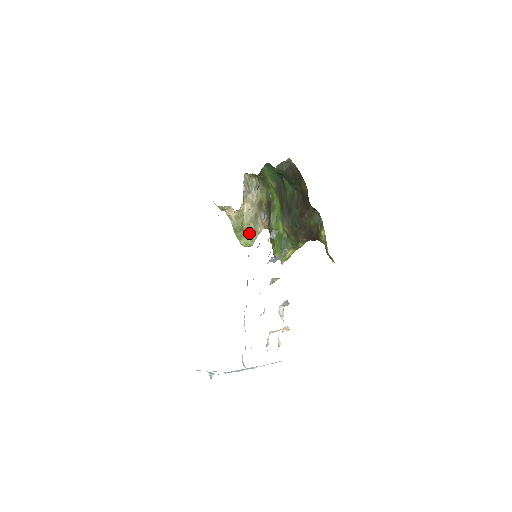
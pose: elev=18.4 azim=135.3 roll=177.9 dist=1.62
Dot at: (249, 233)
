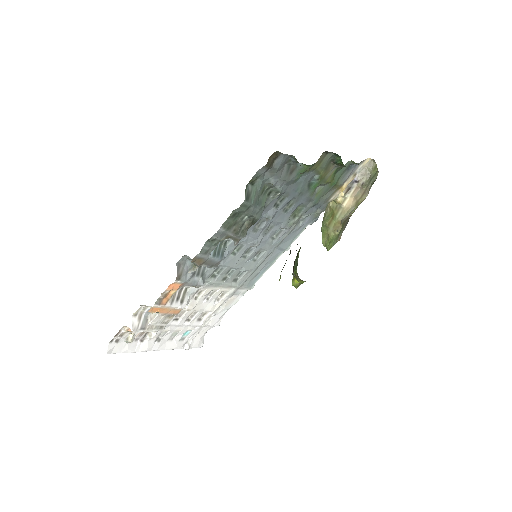
Dot at: (333, 235)
